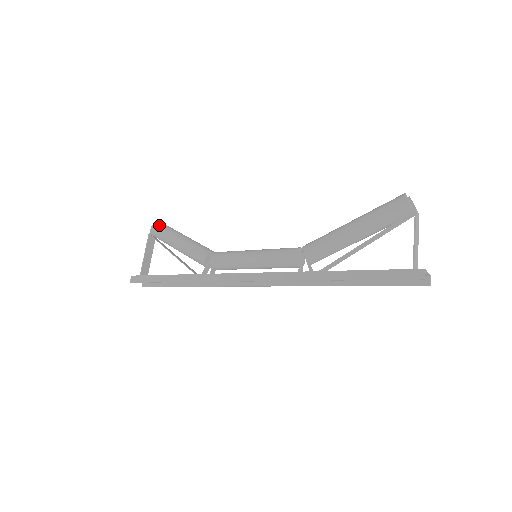
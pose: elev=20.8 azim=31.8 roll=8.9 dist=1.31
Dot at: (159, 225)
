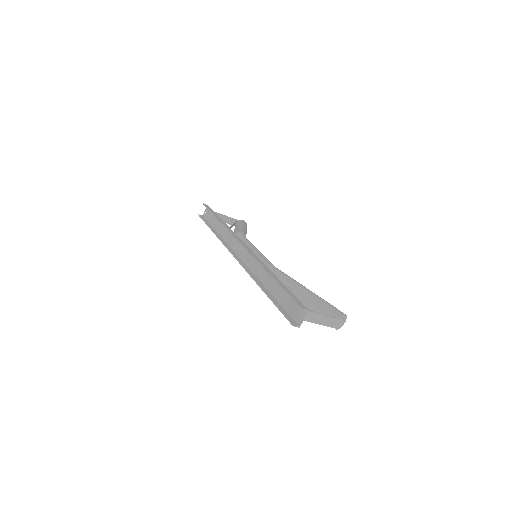
Dot at: occluded
